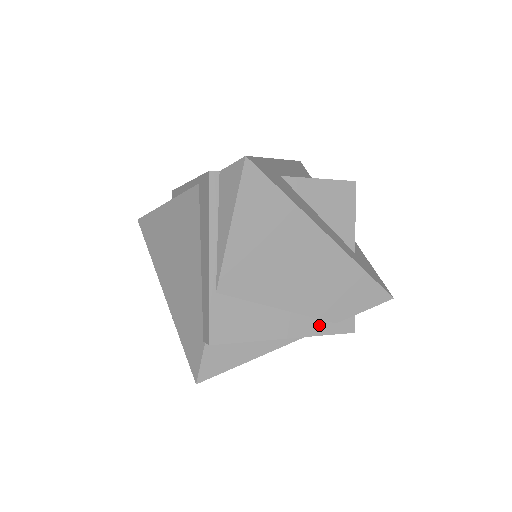
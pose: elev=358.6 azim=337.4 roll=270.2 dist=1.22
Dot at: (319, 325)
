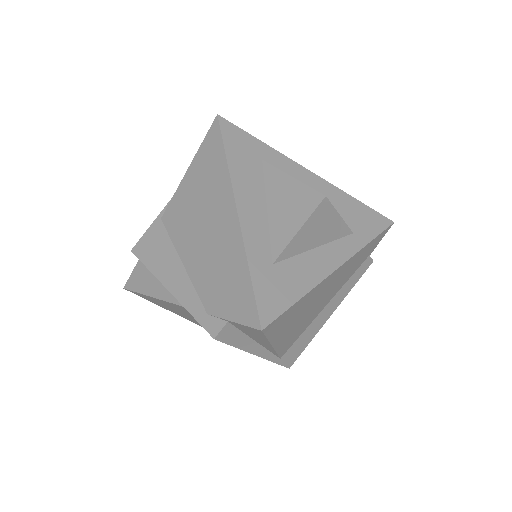
Dot at: (195, 302)
